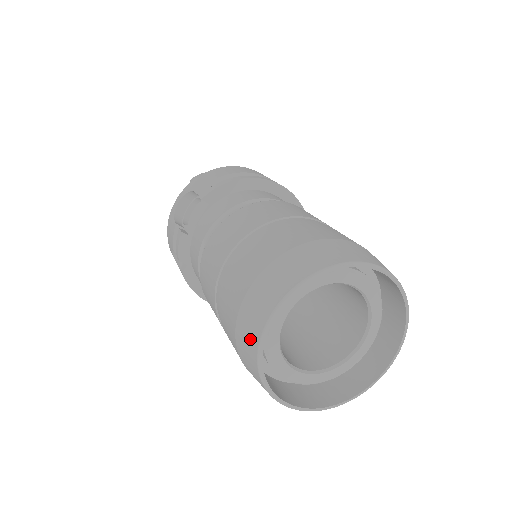
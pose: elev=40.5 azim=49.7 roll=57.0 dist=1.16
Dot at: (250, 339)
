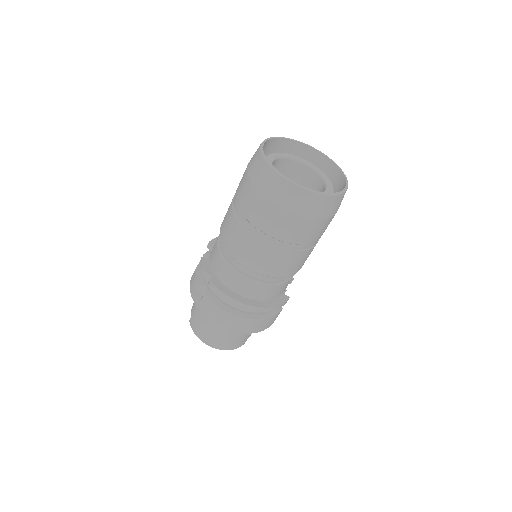
Dot at: (257, 162)
